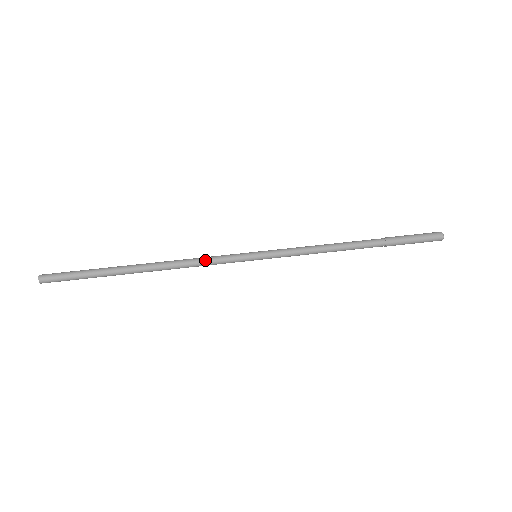
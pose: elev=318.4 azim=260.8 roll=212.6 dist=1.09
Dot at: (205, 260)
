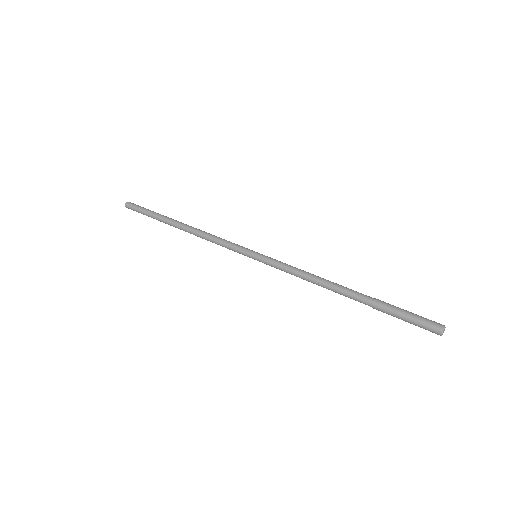
Dot at: (218, 240)
